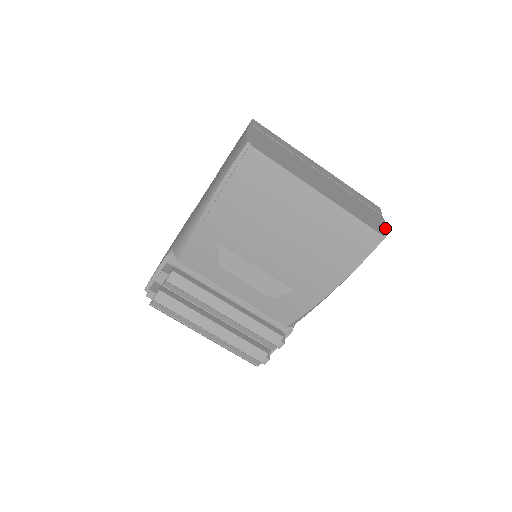
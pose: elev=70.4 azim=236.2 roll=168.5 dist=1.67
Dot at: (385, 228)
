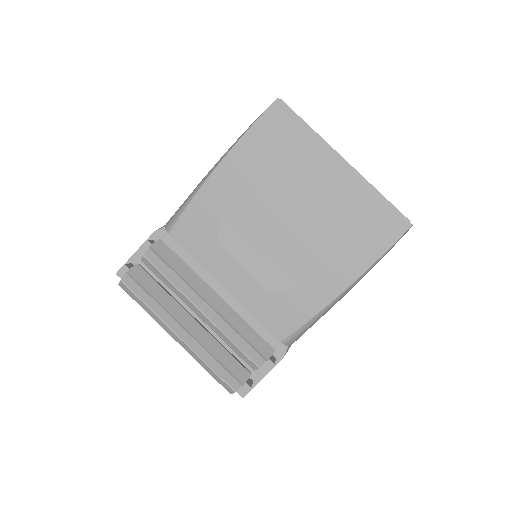
Dot at: occluded
